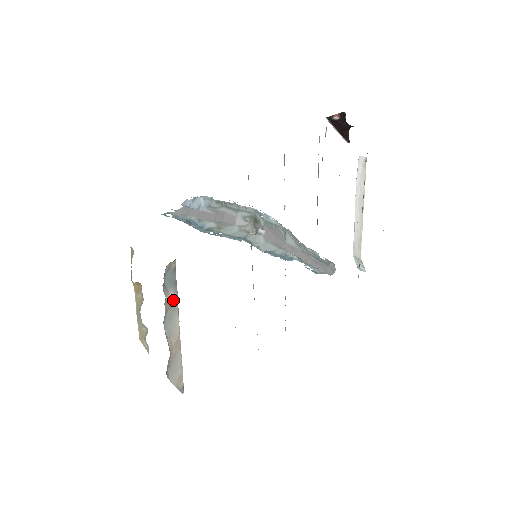
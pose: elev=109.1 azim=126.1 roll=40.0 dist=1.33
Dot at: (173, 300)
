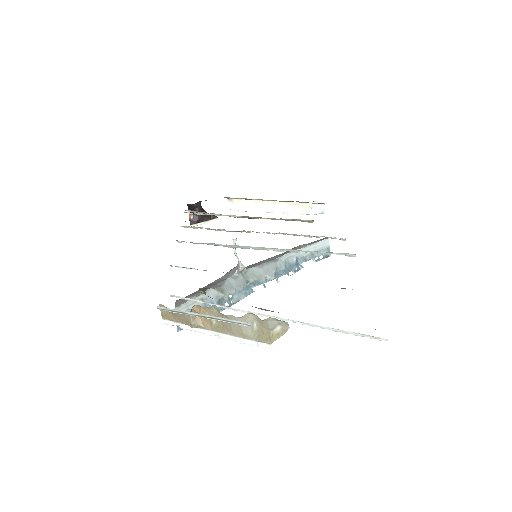
Dot at: occluded
